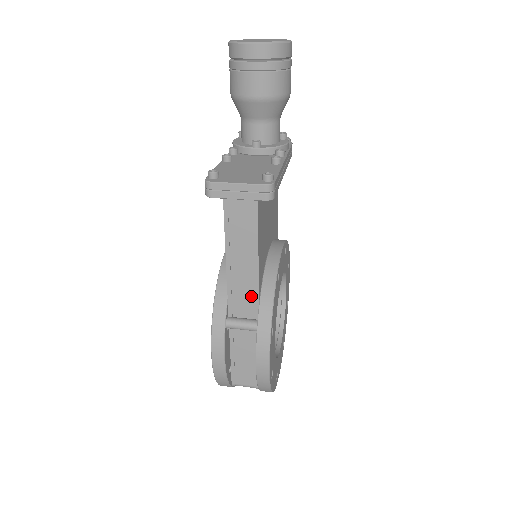
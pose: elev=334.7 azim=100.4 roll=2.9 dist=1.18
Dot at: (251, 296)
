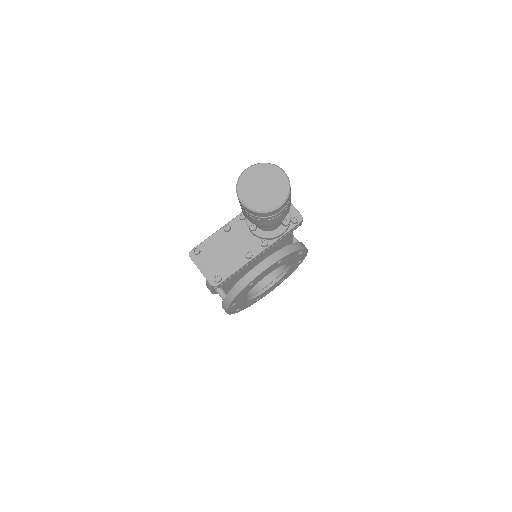
Dot at: occluded
